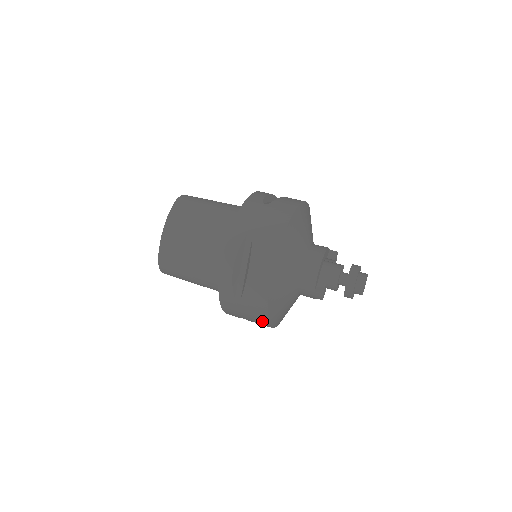
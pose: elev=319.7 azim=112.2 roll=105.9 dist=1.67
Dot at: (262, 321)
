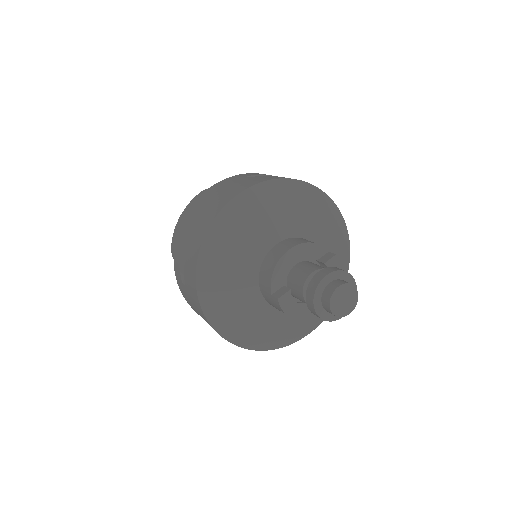
Dot at: (208, 323)
